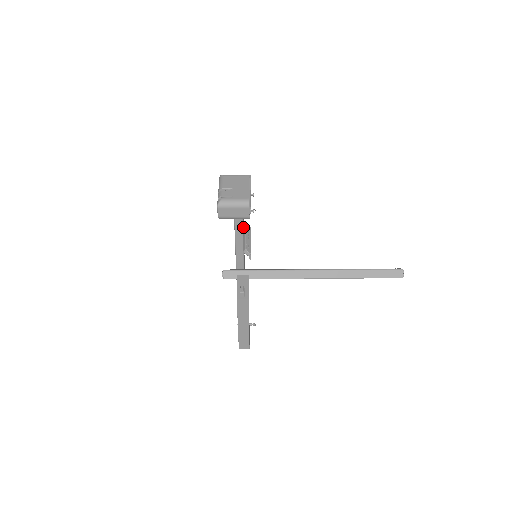
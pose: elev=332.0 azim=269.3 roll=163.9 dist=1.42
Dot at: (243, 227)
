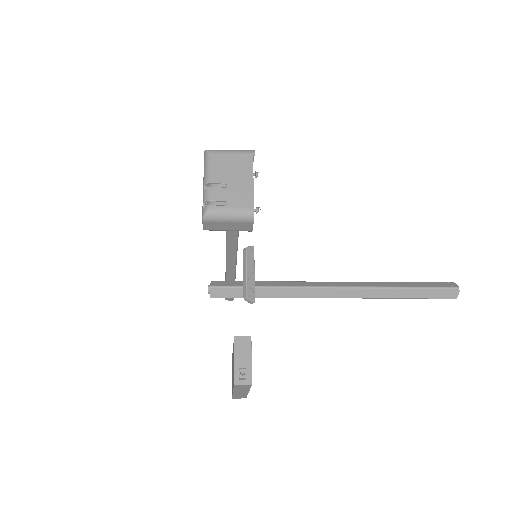
Dot at: occluded
